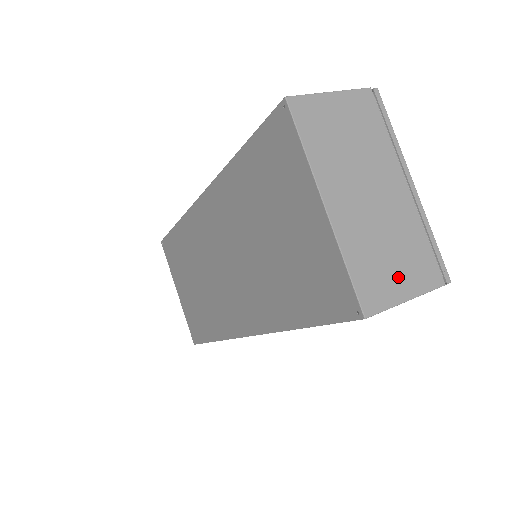
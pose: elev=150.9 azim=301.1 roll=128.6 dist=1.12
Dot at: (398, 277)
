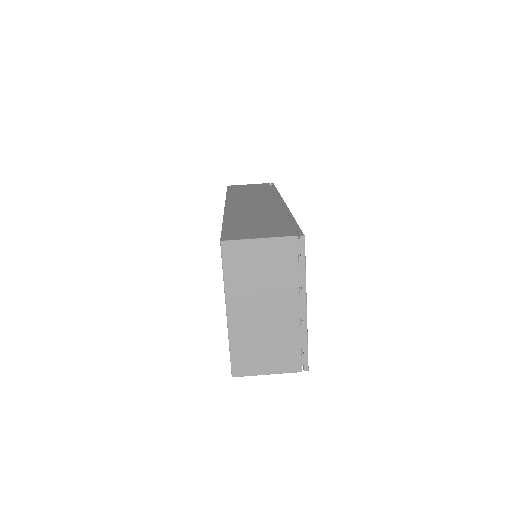
Dot at: (265, 361)
